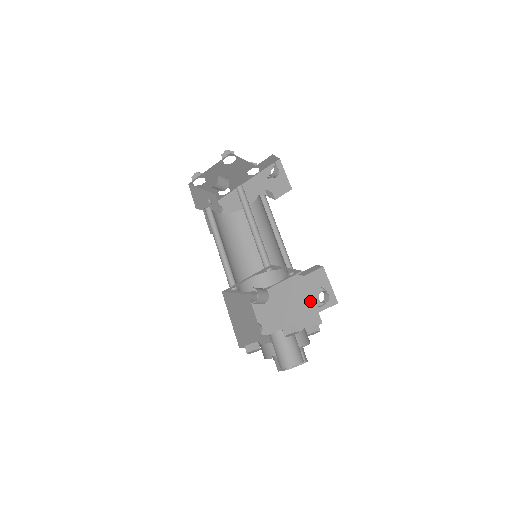
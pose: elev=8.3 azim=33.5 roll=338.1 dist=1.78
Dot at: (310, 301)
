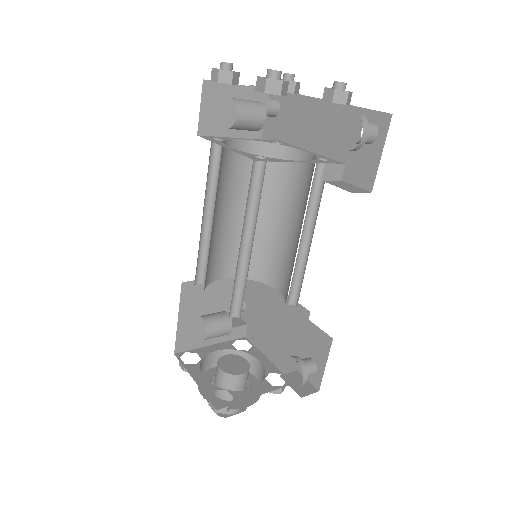
Dot at: (297, 350)
